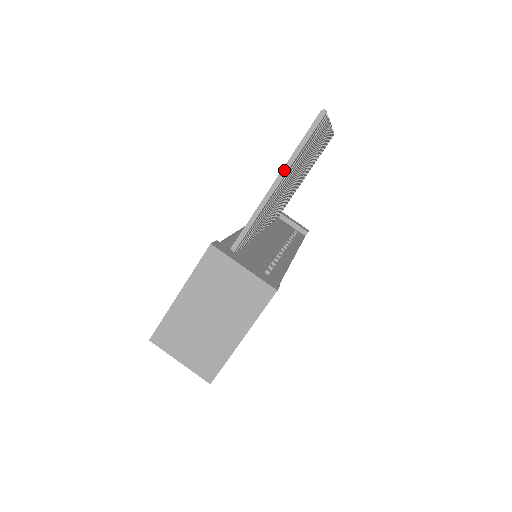
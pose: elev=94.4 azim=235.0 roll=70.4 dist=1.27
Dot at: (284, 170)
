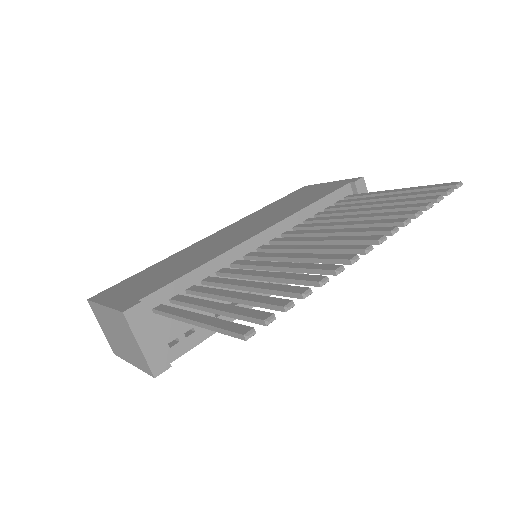
Dot at: (202, 324)
